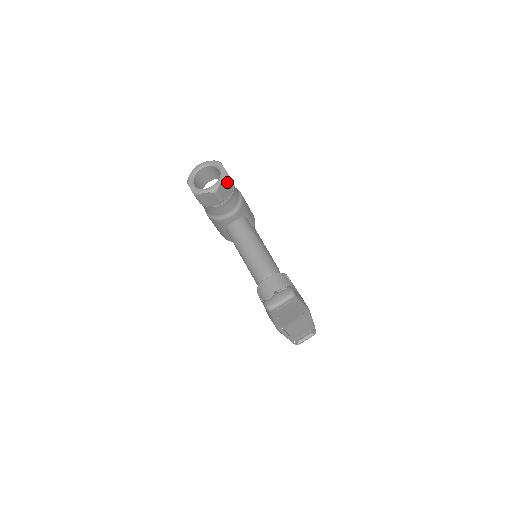
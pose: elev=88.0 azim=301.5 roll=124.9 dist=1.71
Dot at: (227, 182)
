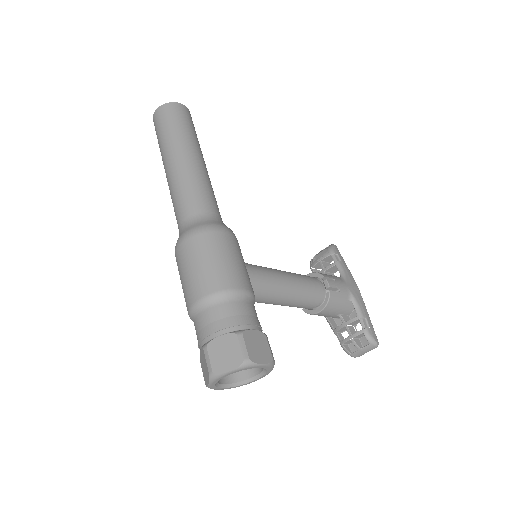
Dot at: occluded
